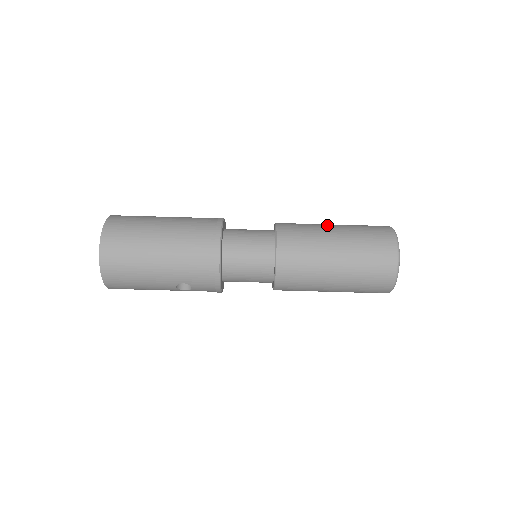
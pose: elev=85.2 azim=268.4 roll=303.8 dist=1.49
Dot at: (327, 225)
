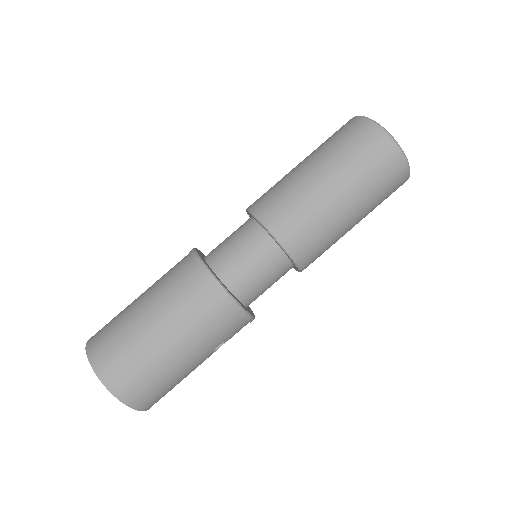
Dot at: (300, 170)
